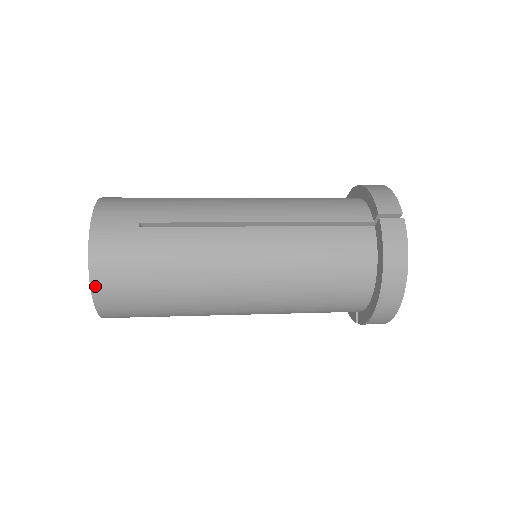
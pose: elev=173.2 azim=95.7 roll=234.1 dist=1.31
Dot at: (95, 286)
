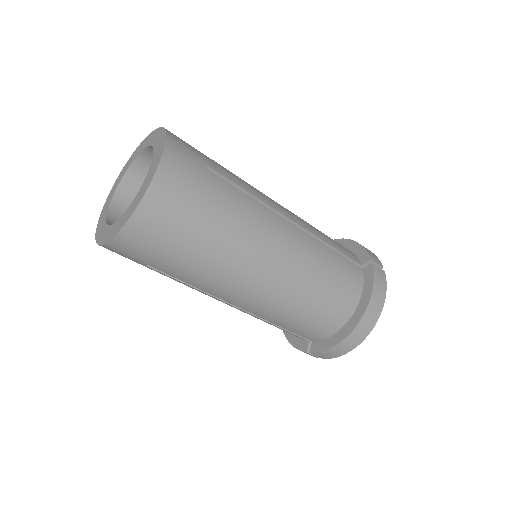
Dot at: (148, 198)
